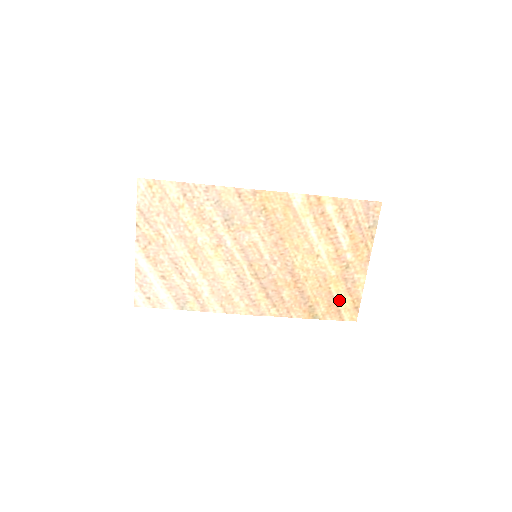
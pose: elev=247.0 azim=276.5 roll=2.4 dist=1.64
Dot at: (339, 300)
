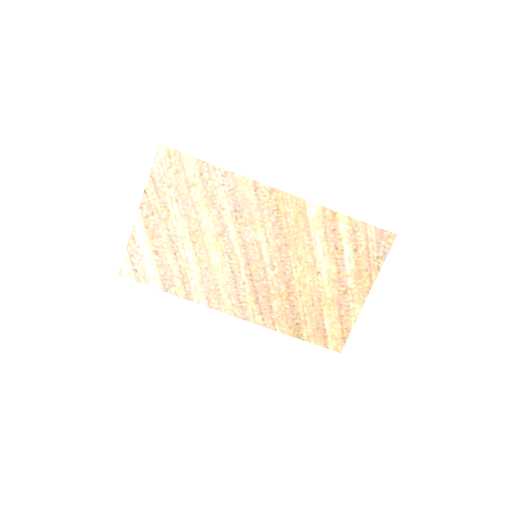
Dot at: (328, 325)
